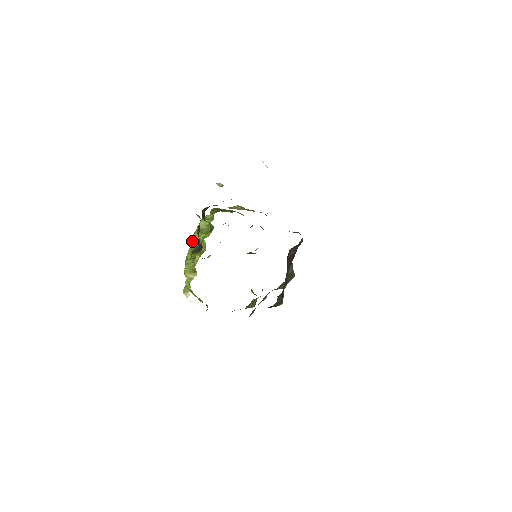
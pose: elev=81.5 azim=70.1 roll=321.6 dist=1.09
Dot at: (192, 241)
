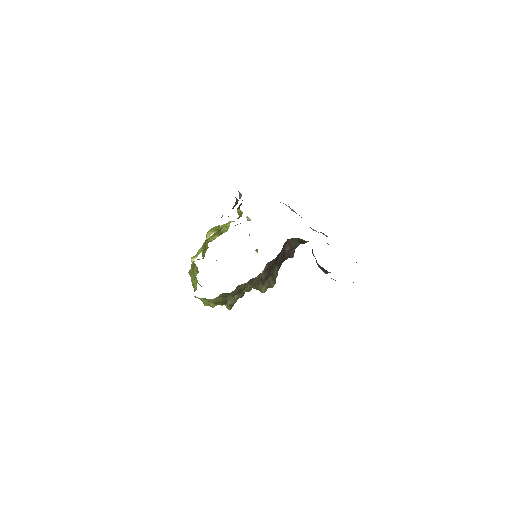
Dot at: occluded
